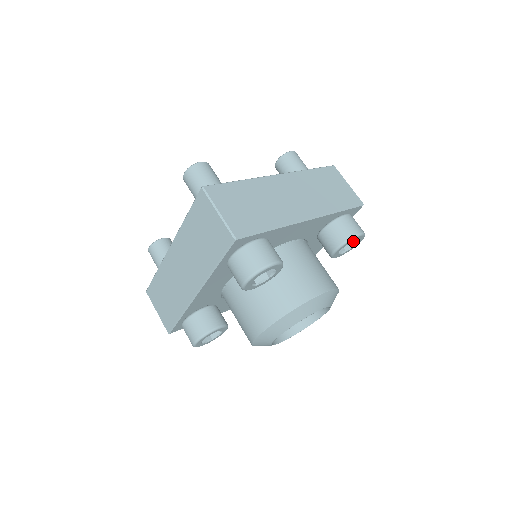
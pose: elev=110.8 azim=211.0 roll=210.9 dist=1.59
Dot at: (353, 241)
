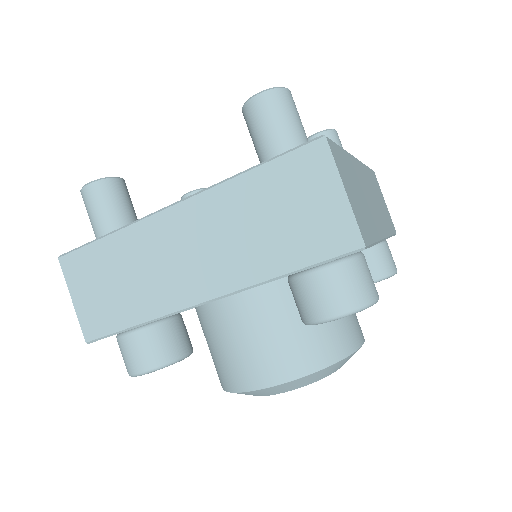
Dot at: occluded
